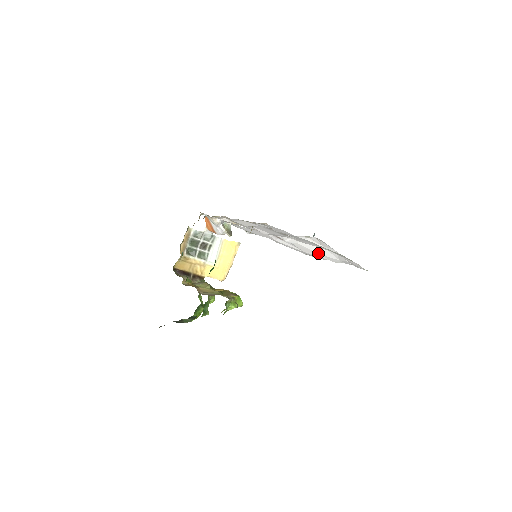
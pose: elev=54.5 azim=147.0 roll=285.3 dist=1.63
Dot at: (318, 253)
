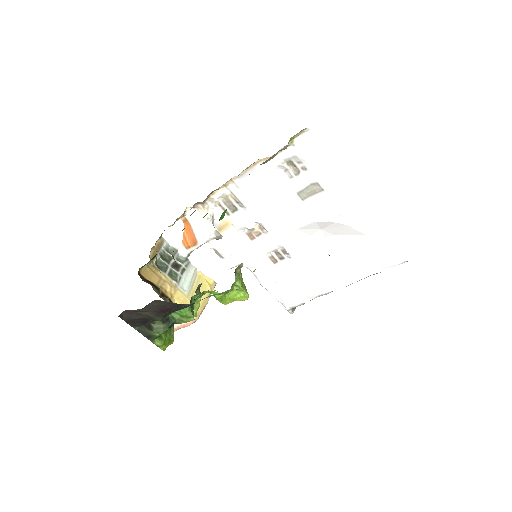
Dot at: (322, 274)
